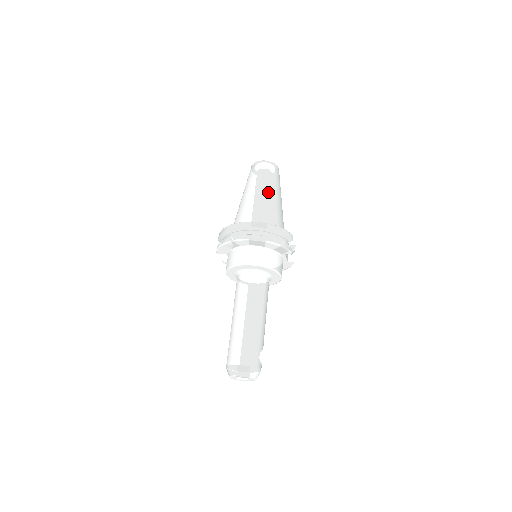
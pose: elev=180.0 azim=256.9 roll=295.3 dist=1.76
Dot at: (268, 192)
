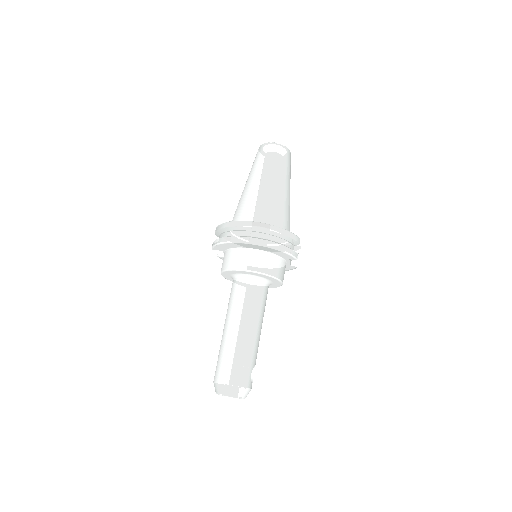
Dot at: (276, 183)
